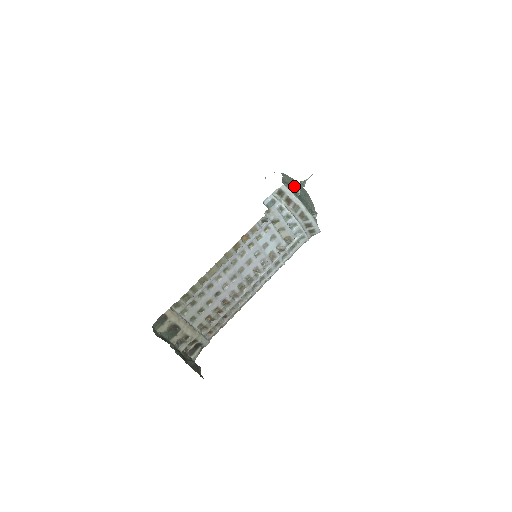
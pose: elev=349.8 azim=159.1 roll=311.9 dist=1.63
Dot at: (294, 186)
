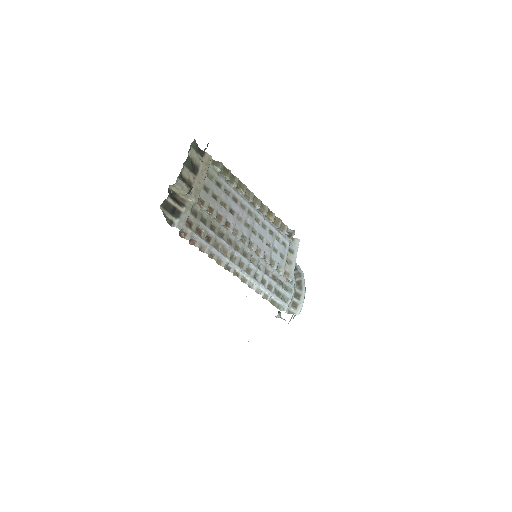
Dot at: occluded
